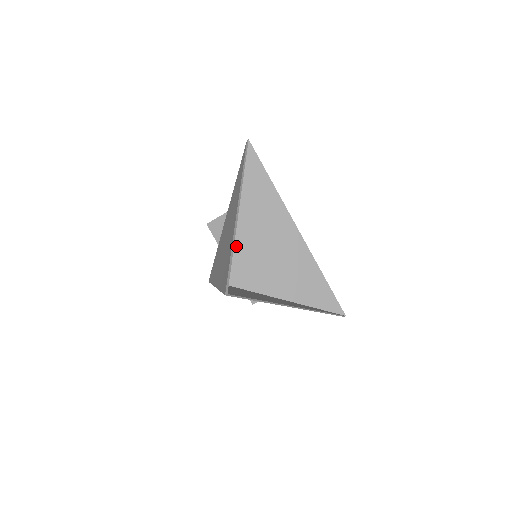
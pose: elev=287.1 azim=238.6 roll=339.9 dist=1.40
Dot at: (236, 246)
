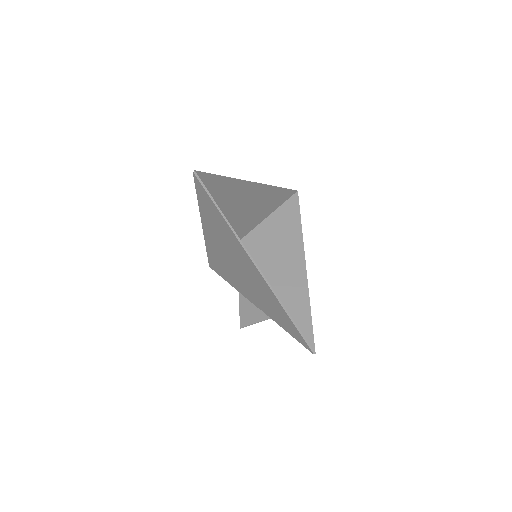
Dot at: occluded
